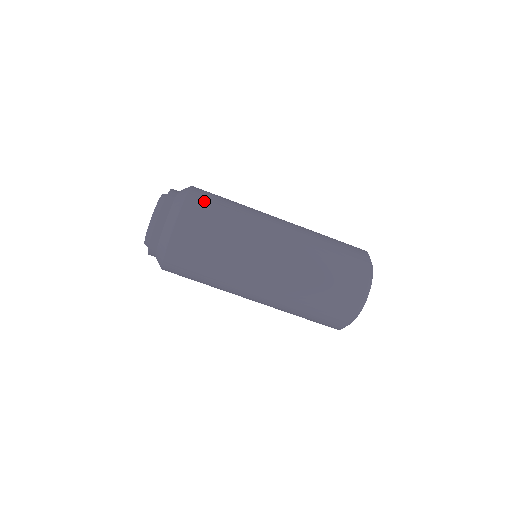
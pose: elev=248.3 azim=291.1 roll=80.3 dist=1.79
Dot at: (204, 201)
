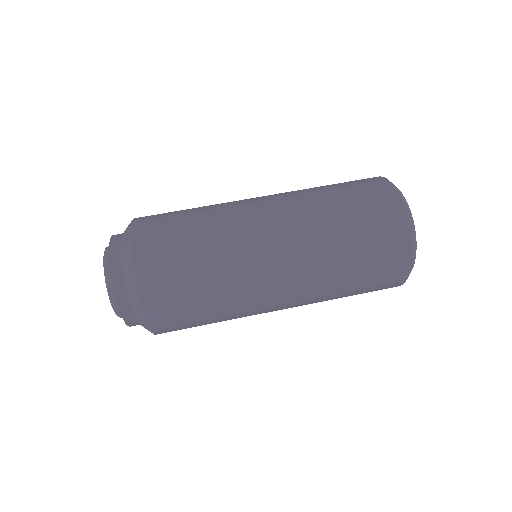
Dot at: (155, 220)
